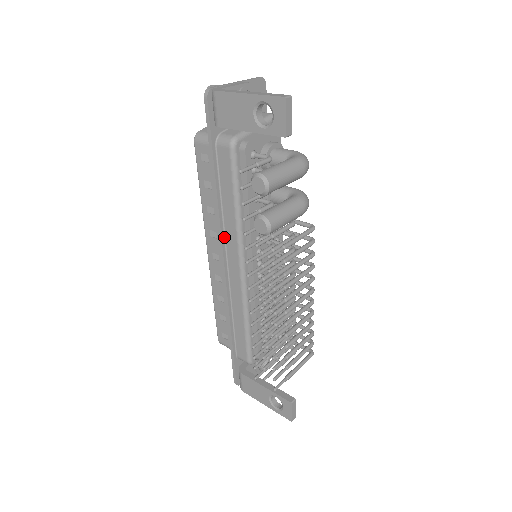
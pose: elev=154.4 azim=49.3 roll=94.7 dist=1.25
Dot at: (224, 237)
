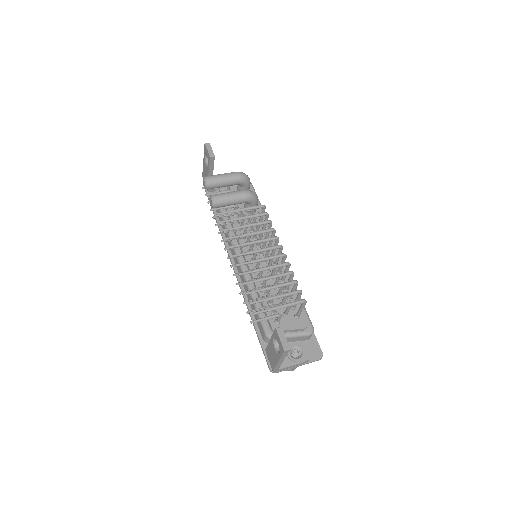
Dot at: occluded
